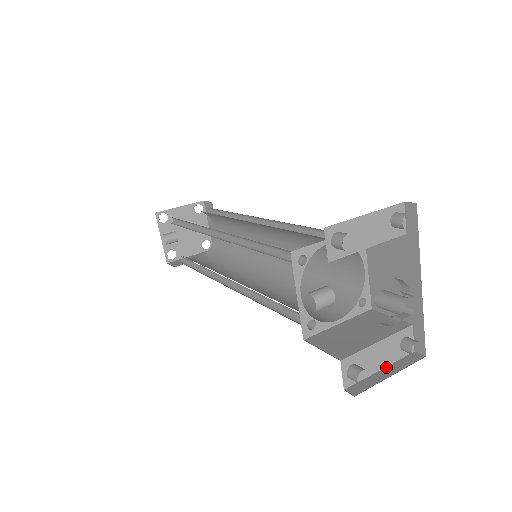
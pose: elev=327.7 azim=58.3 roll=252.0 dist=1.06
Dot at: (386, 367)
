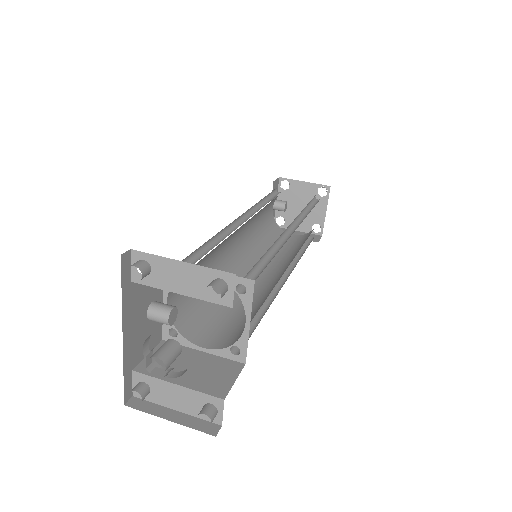
Dot at: (182, 412)
